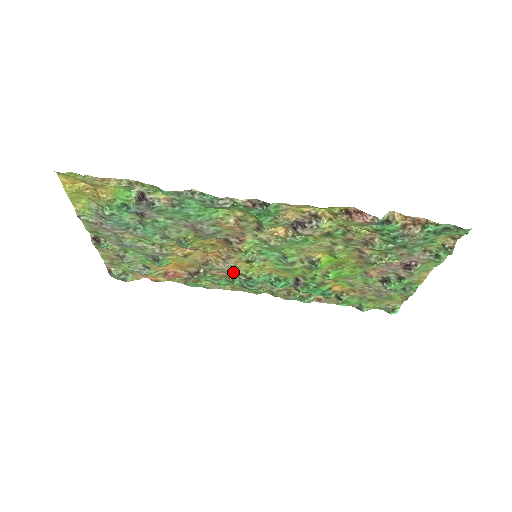
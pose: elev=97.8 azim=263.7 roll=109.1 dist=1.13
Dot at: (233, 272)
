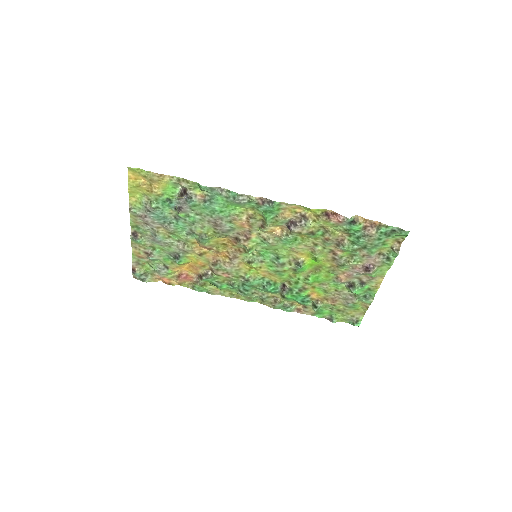
Dot at: (235, 274)
